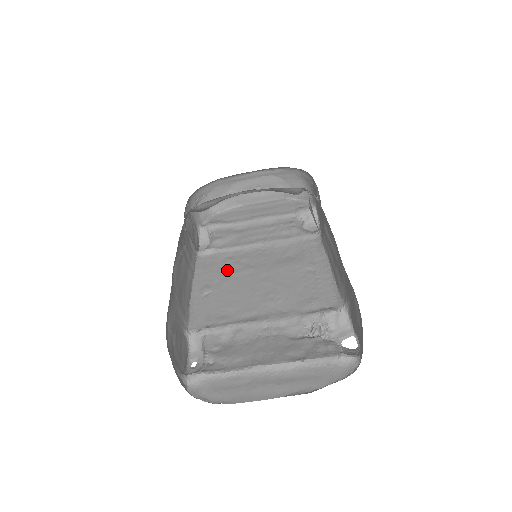
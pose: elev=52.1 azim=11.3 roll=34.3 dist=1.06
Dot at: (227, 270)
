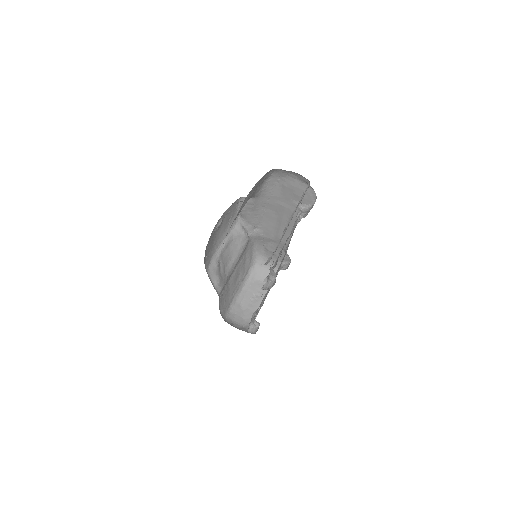
Dot at: occluded
